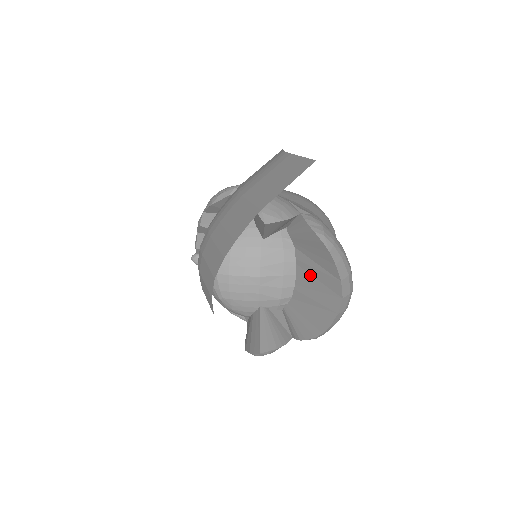
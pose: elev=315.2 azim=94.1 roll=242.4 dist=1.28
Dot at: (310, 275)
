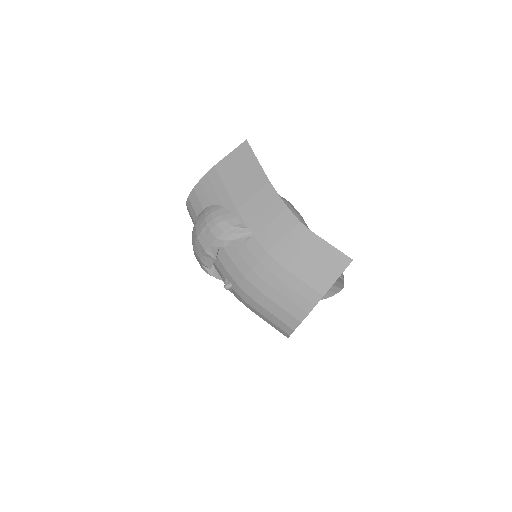
Dot at: occluded
